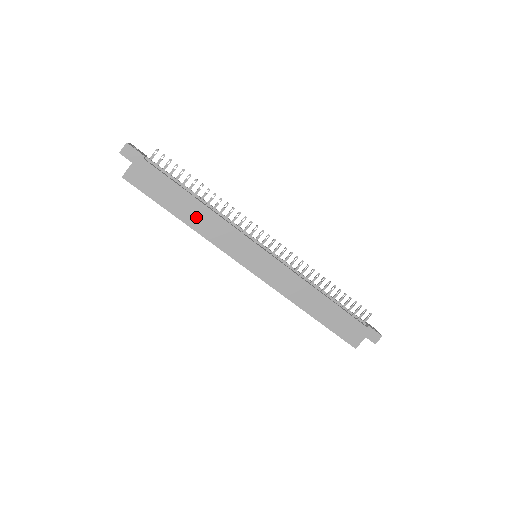
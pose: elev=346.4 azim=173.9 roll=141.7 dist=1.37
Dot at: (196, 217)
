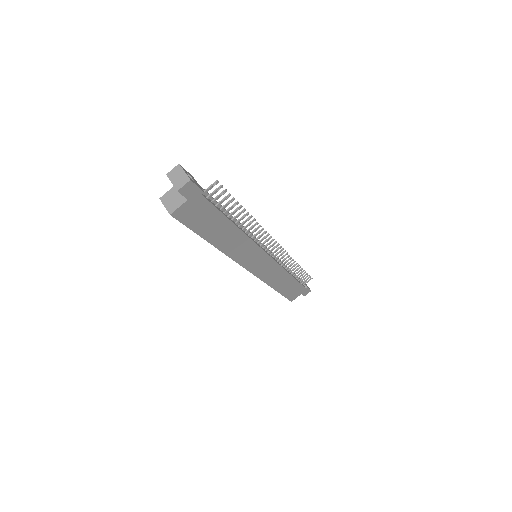
Dot at: (227, 240)
